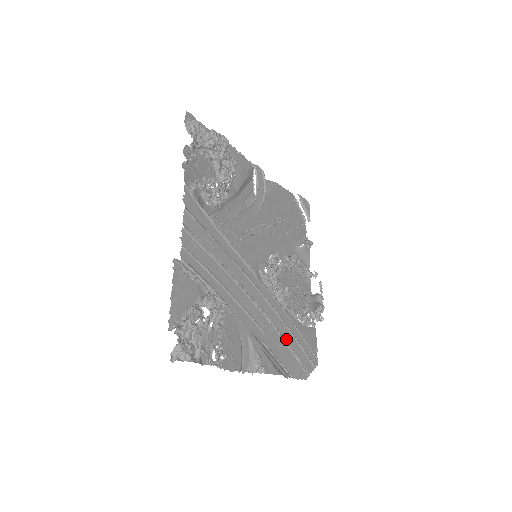
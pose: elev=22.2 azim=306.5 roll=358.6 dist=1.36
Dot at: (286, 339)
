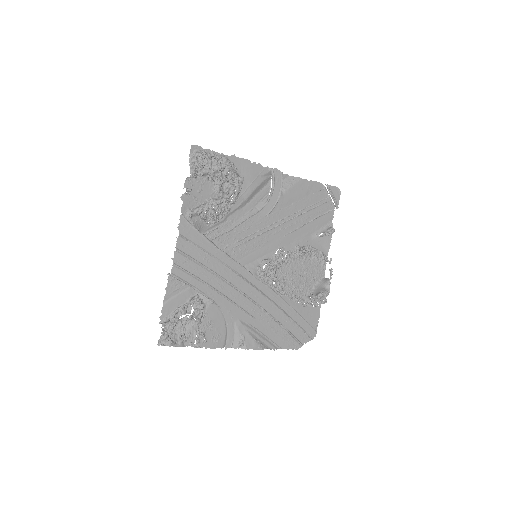
Dot at: (279, 320)
